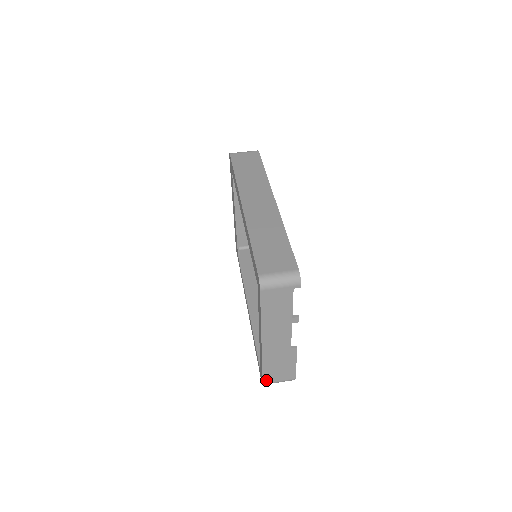
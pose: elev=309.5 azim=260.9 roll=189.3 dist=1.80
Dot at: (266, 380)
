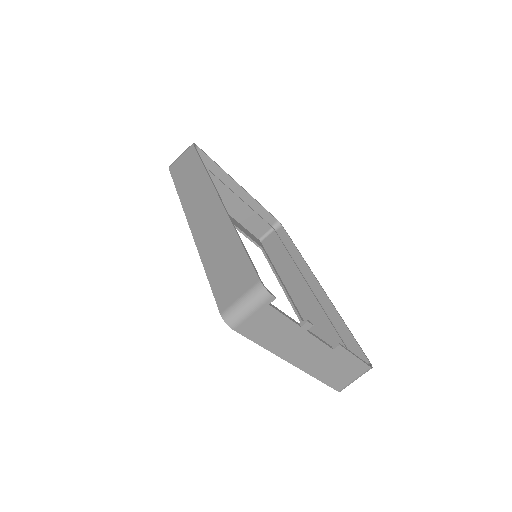
Dot at: (338, 387)
